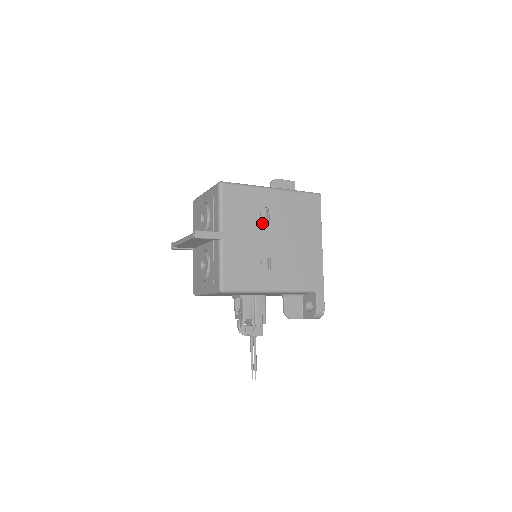
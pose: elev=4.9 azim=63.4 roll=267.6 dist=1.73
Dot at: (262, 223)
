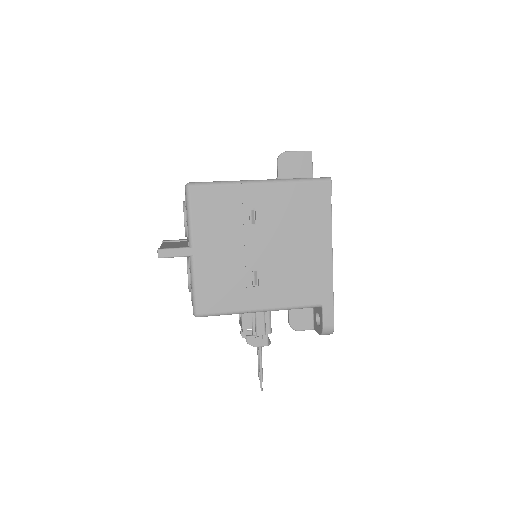
Dot at: (246, 229)
